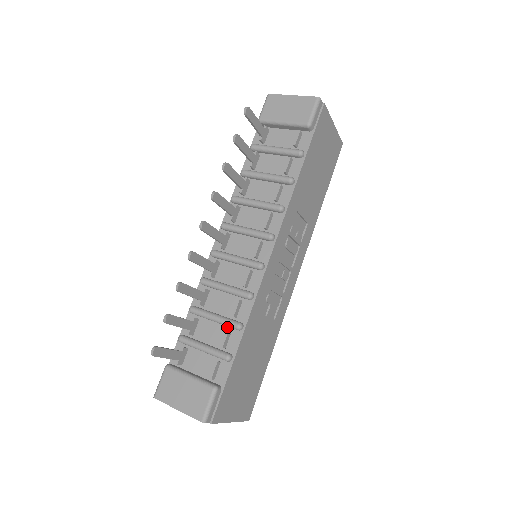
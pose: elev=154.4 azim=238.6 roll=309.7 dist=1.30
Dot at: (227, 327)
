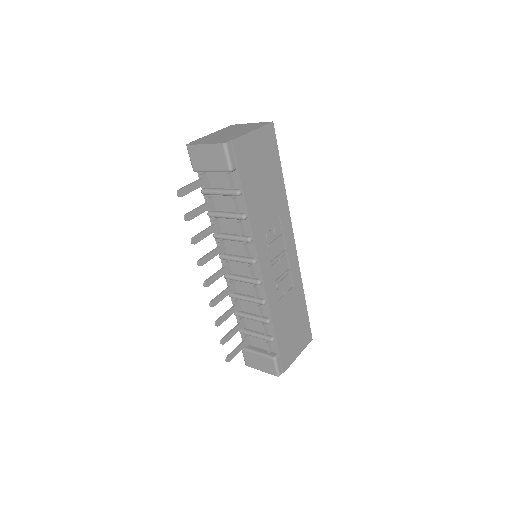
Dot at: occluded
